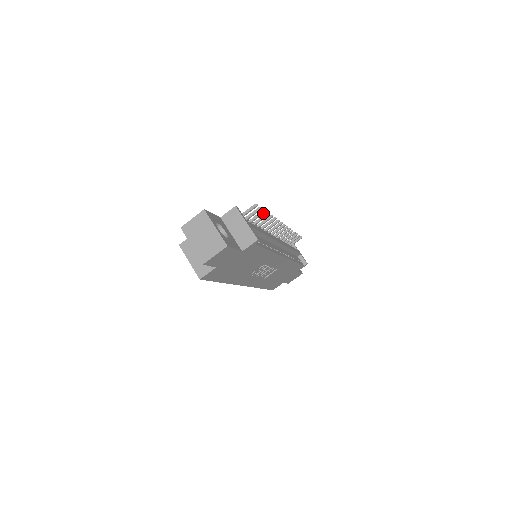
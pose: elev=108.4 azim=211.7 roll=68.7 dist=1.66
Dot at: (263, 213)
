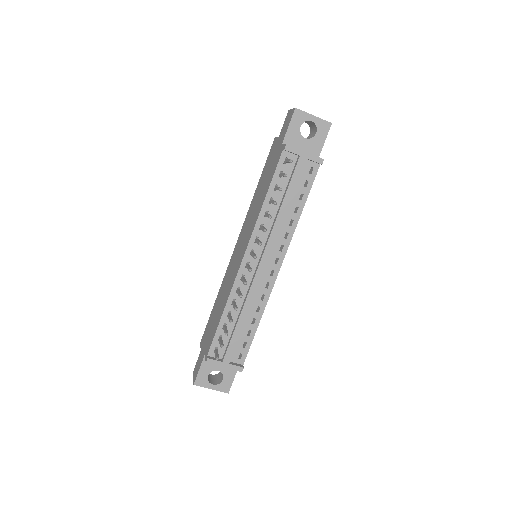
Dot at: (227, 333)
